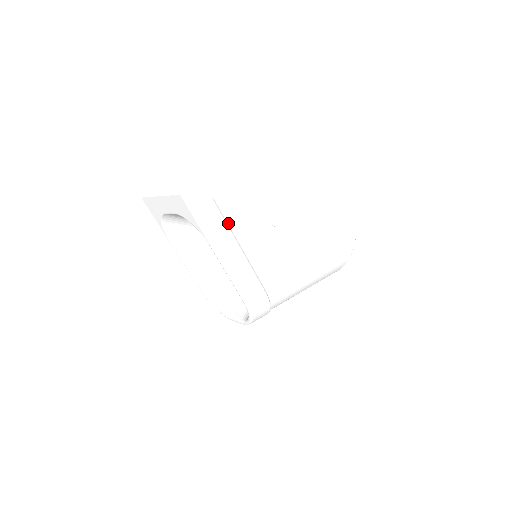
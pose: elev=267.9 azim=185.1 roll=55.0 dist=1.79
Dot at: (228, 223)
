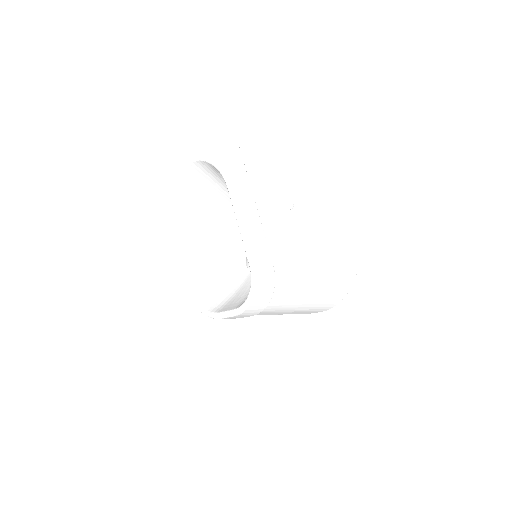
Dot at: (248, 177)
